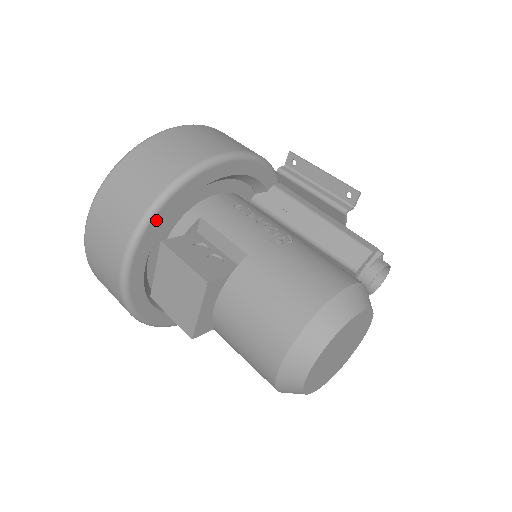
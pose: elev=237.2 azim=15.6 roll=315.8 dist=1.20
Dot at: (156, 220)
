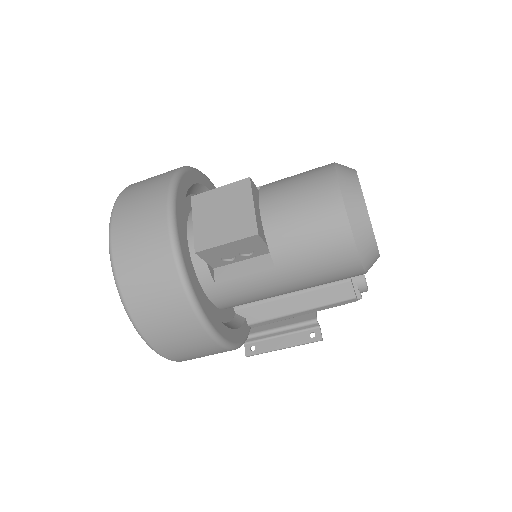
Dot at: (182, 181)
